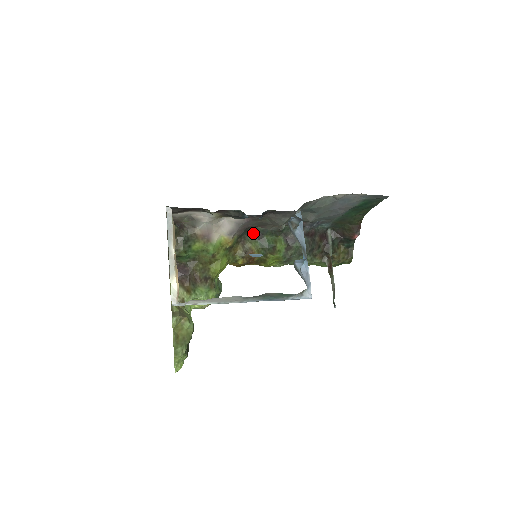
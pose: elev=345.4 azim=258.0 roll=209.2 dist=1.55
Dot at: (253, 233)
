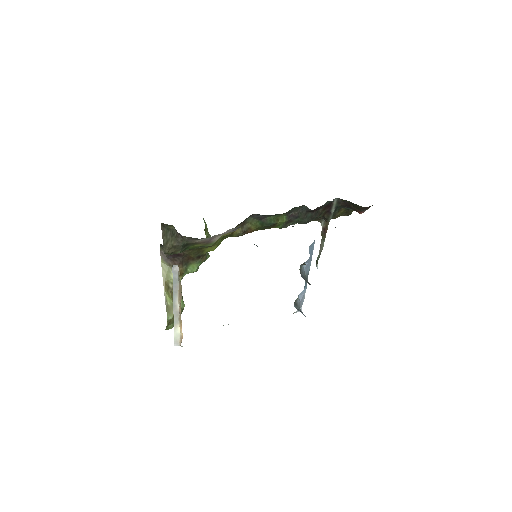
Dot at: (256, 215)
